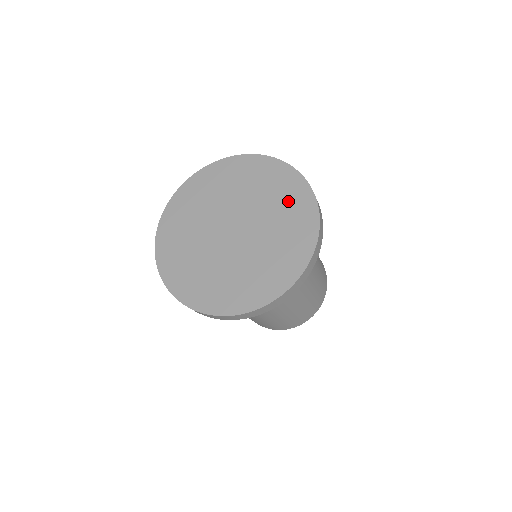
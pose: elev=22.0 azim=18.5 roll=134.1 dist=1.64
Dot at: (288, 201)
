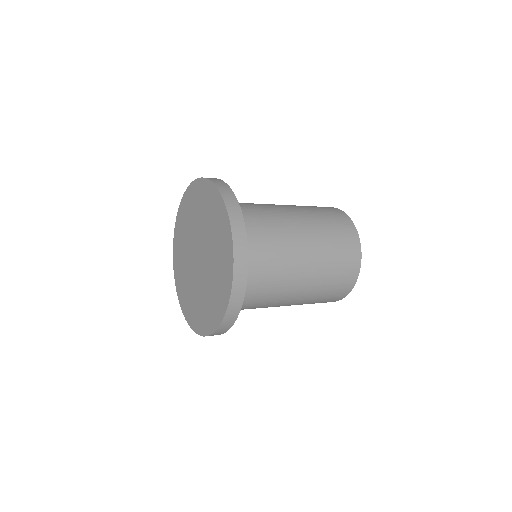
Dot at: (204, 203)
